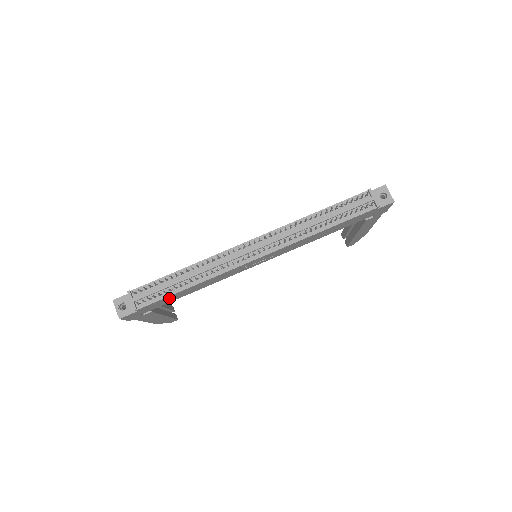
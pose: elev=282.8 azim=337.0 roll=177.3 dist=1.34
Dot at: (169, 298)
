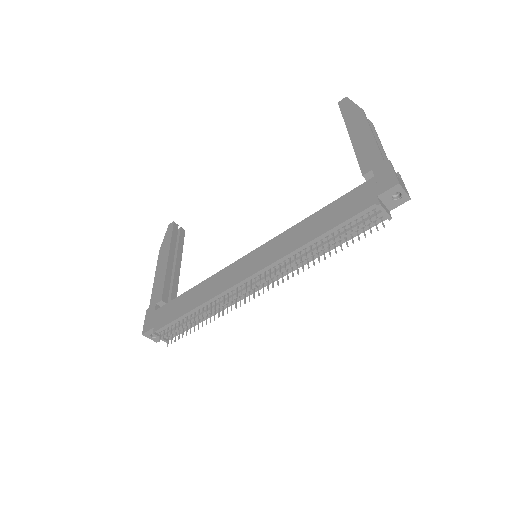
Dot at: occluded
